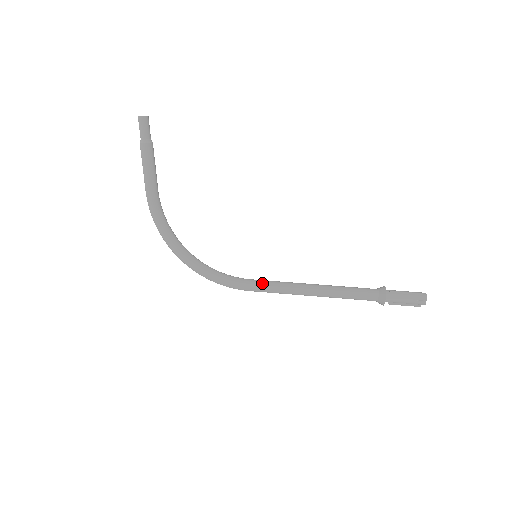
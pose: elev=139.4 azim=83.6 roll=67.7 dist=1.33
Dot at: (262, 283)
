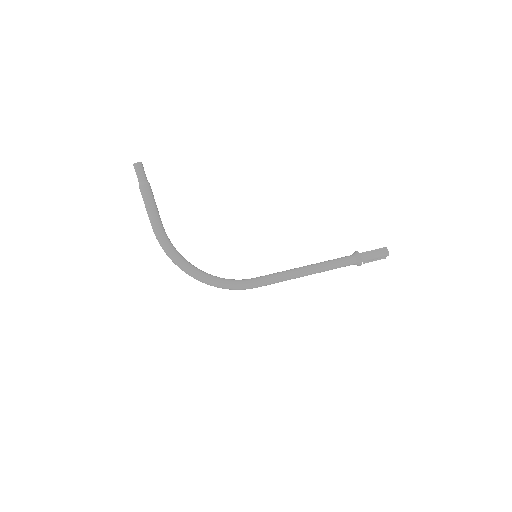
Dot at: (267, 277)
